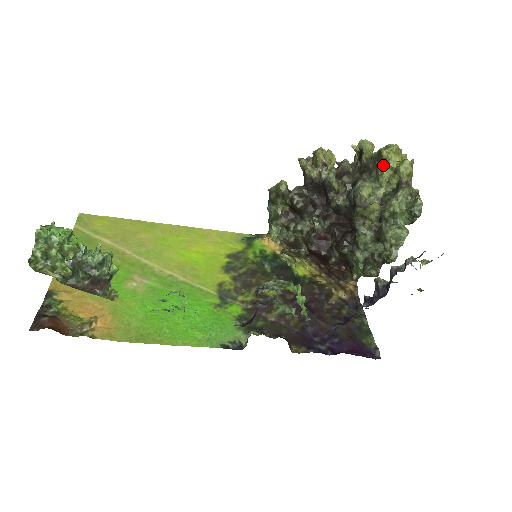
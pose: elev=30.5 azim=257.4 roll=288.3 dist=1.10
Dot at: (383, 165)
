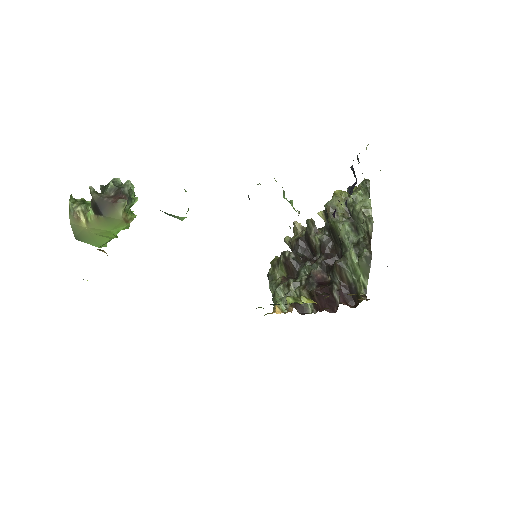
Dot at: occluded
